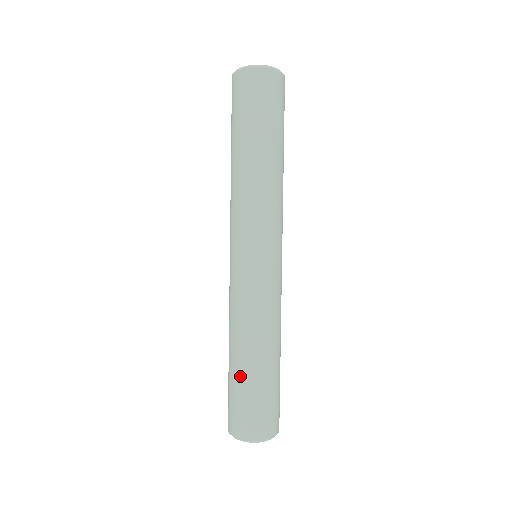
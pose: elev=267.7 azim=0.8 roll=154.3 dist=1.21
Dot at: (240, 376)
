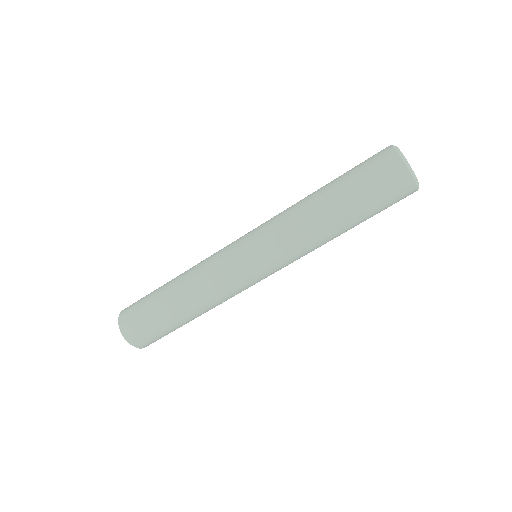
Dot at: (165, 311)
